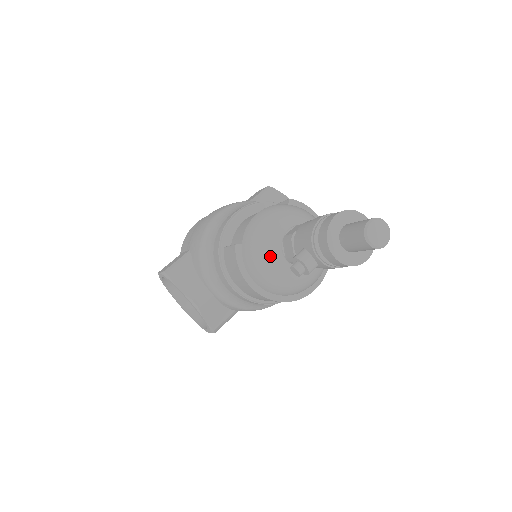
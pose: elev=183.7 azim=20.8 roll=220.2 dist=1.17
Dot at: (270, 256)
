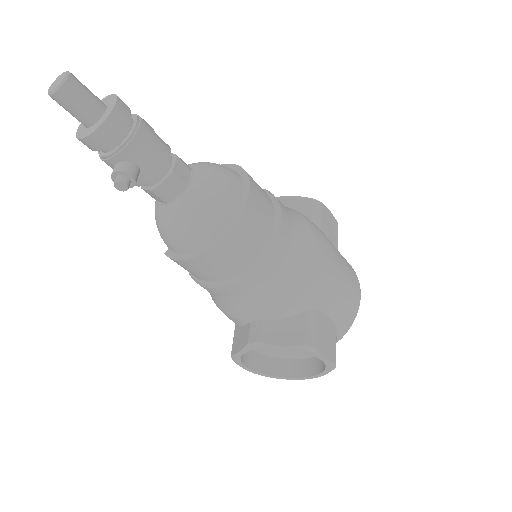
Dot at: (163, 220)
